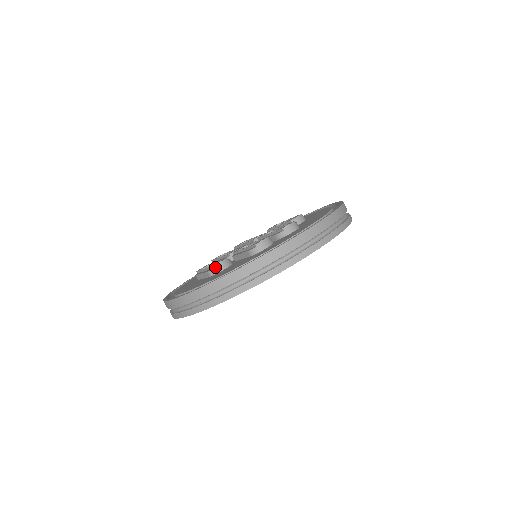
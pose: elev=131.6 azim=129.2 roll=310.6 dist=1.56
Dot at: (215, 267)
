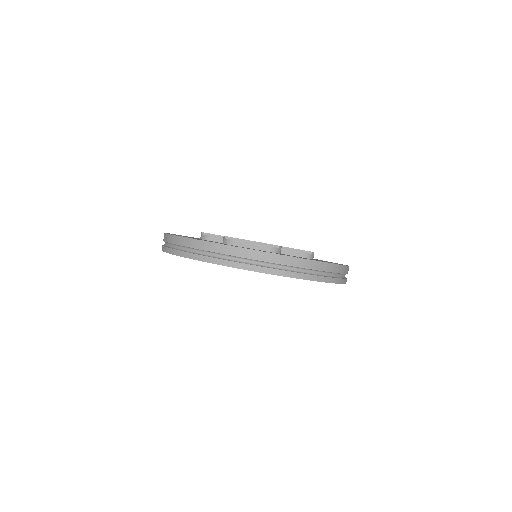
Dot at: (279, 247)
